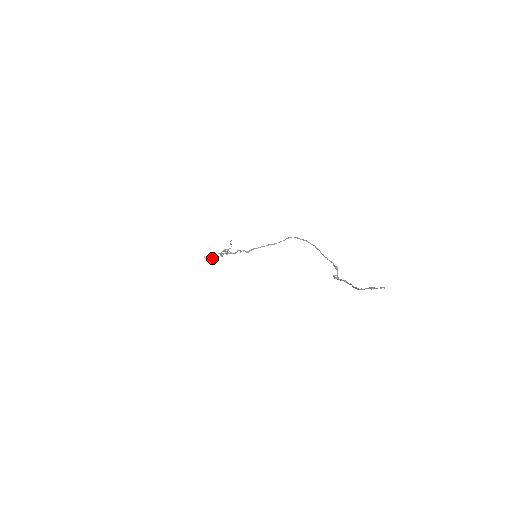
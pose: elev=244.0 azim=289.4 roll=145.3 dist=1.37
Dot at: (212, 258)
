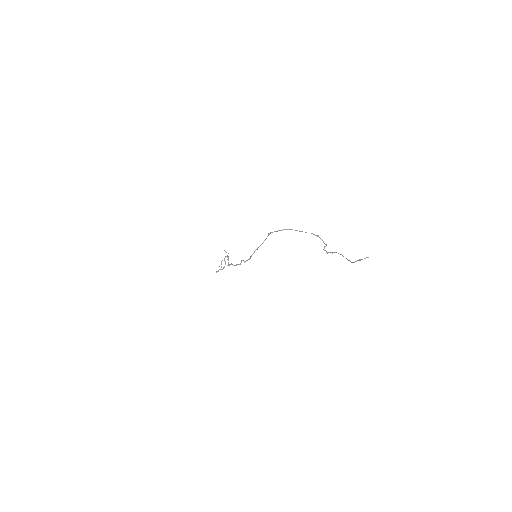
Dot at: occluded
